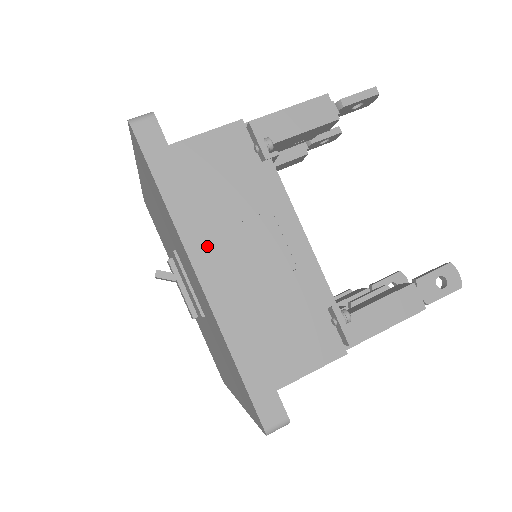
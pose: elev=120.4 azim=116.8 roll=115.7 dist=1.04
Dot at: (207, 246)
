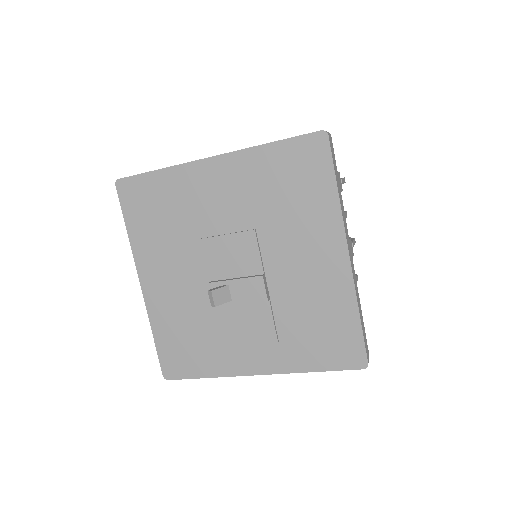
Dot at: occluded
